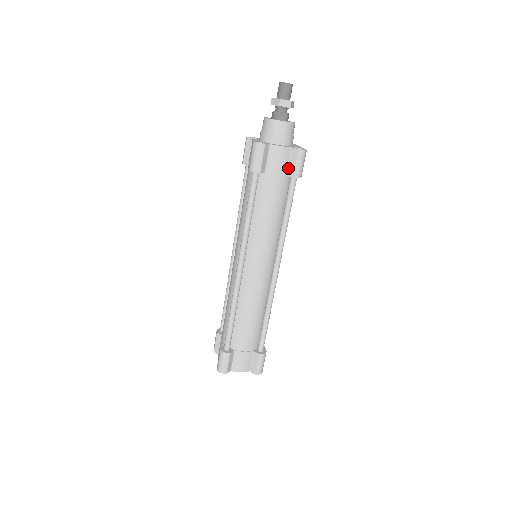
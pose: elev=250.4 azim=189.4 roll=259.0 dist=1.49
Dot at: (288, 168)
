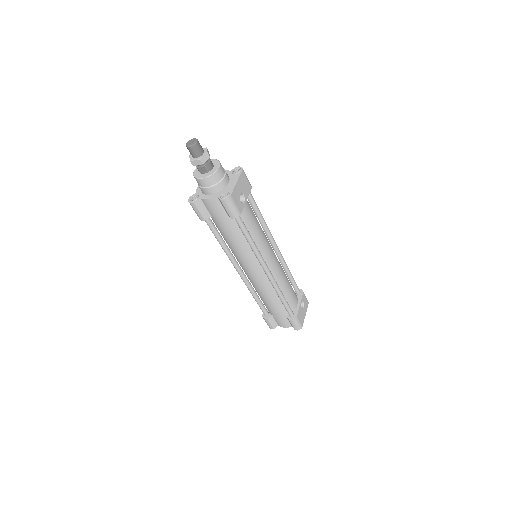
Dot at: (225, 211)
